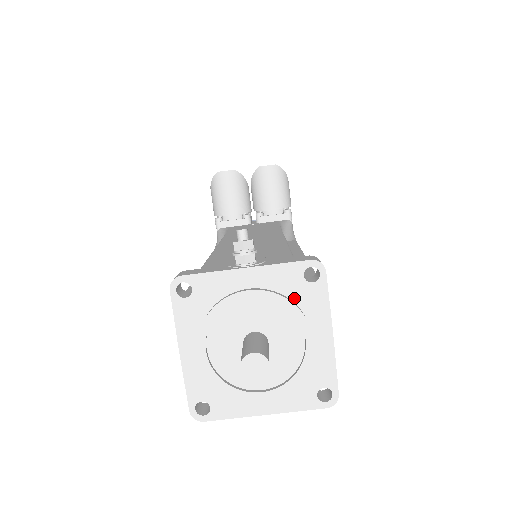
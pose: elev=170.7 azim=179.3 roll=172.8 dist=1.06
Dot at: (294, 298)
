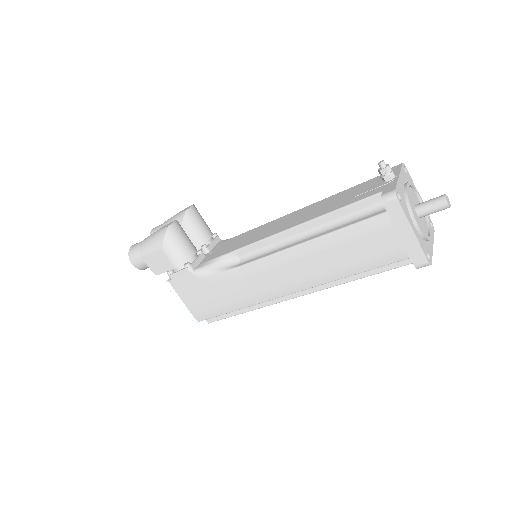
Dot at: occluded
